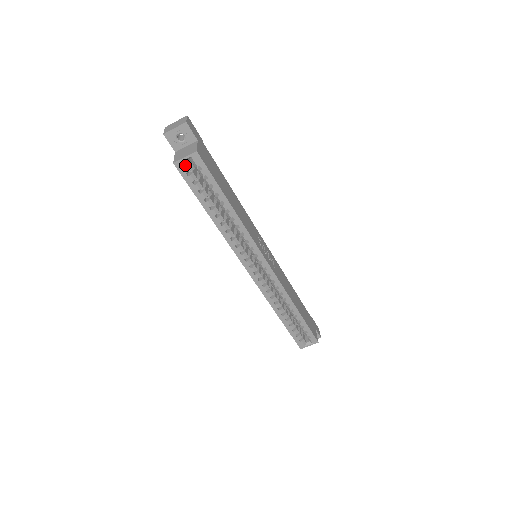
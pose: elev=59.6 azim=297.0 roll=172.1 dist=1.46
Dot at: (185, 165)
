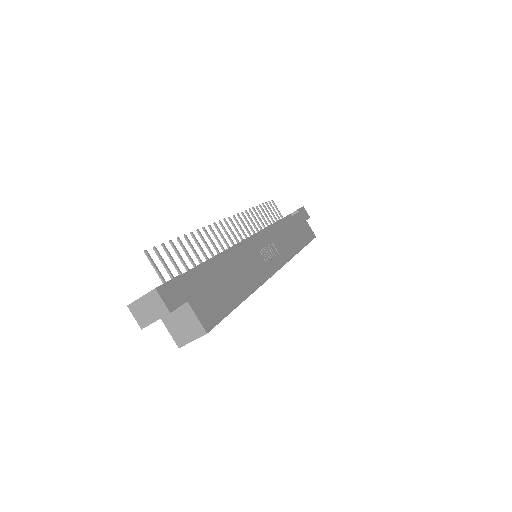
Dot at: occluded
